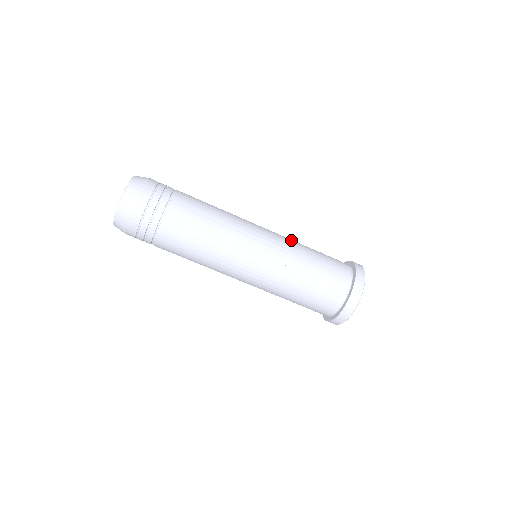
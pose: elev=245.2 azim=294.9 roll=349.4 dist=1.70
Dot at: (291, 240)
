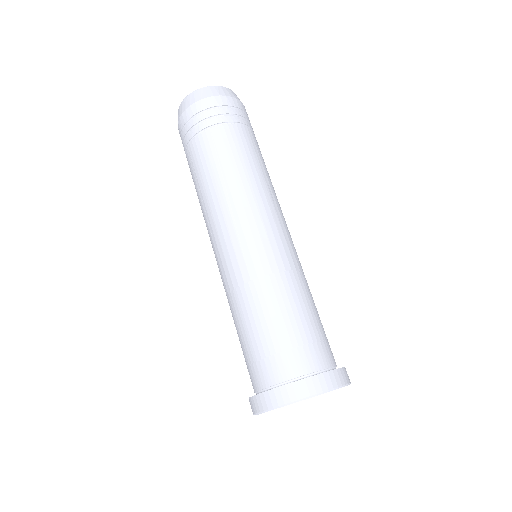
Dot at: occluded
